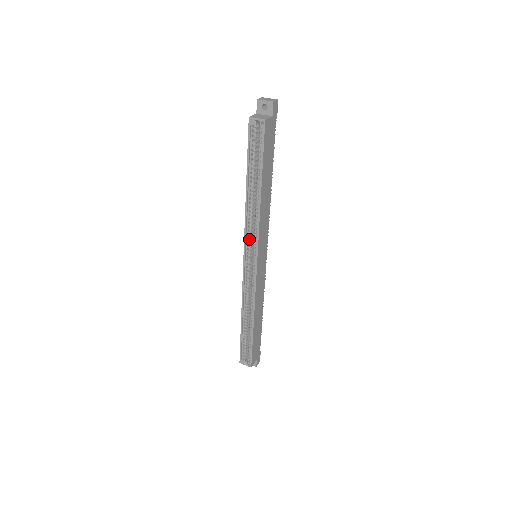
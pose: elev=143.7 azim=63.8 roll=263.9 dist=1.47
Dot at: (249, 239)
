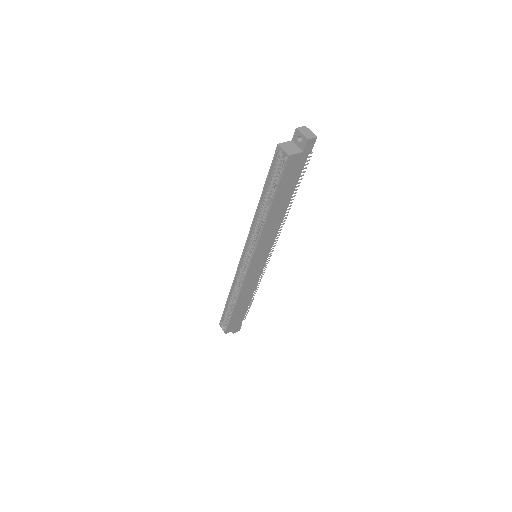
Dot at: (251, 242)
